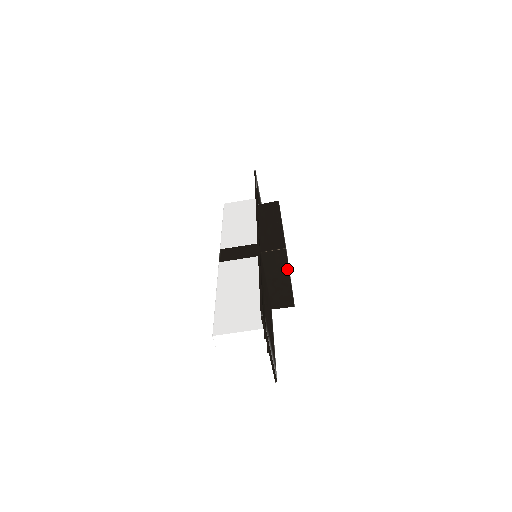
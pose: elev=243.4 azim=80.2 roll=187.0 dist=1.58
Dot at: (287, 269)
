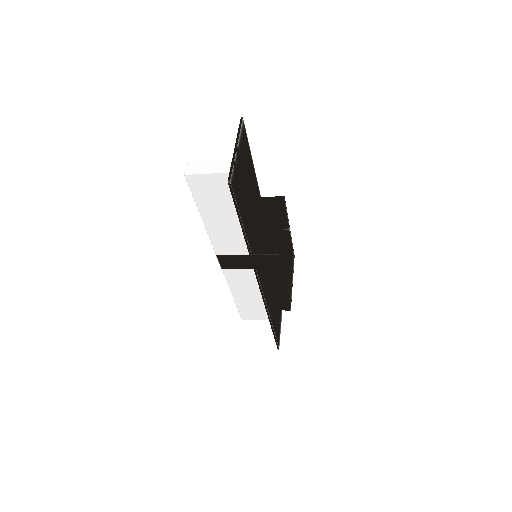
Dot at: (291, 292)
